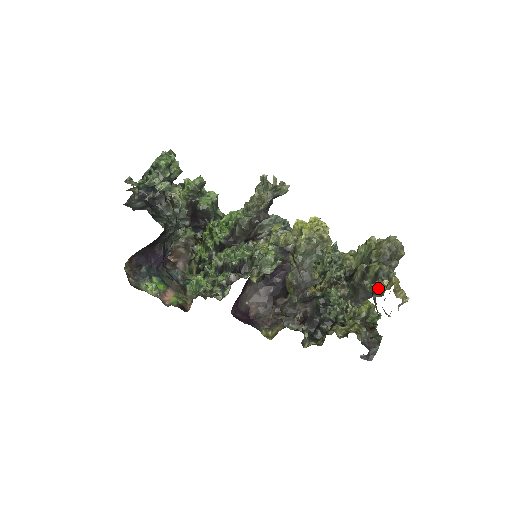
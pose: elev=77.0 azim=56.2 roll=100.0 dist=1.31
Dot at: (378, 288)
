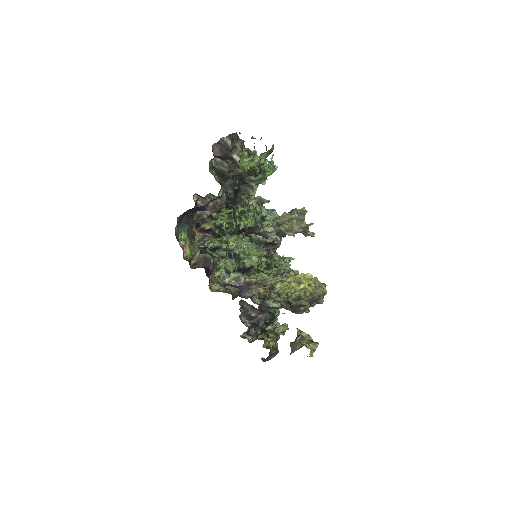
Dot at: (304, 338)
